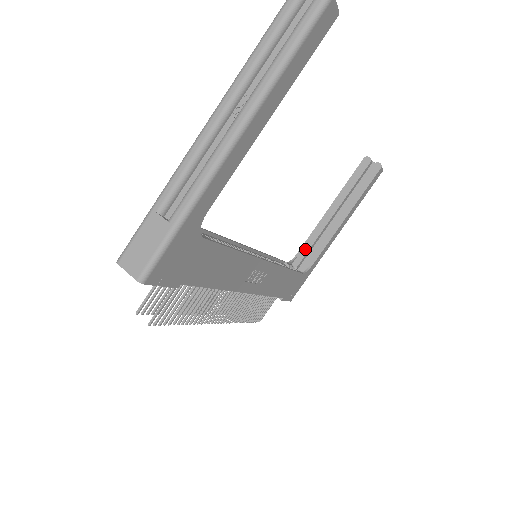
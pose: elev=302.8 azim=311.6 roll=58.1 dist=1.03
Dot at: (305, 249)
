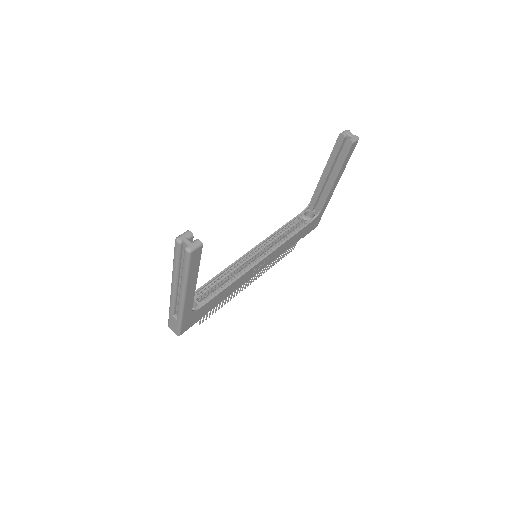
Dot at: (314, 199)
